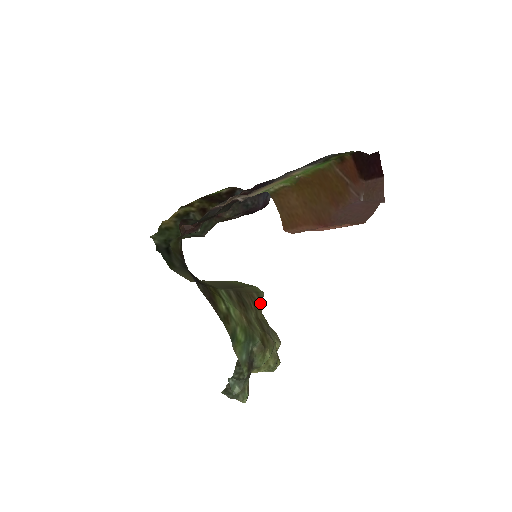
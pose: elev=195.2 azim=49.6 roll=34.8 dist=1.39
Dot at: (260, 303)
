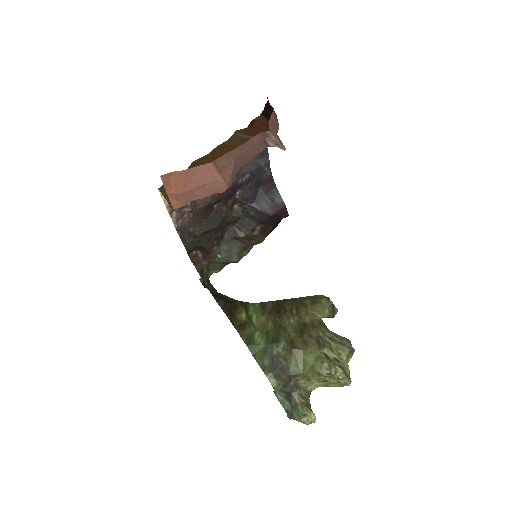
Dot at: (314, 308)
